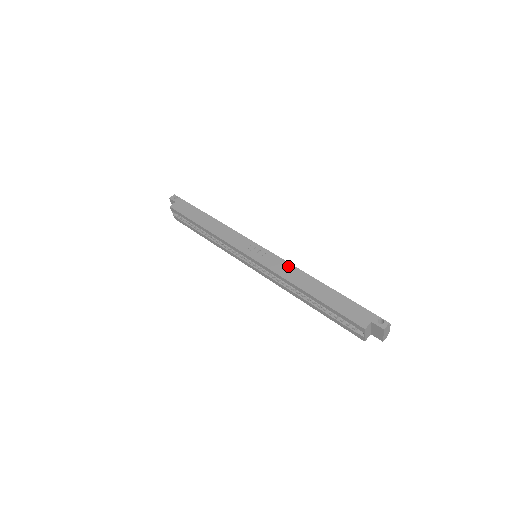
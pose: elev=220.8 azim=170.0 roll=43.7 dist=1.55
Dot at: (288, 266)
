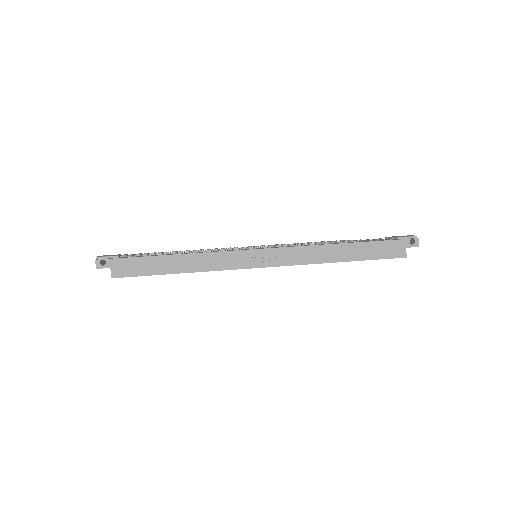
Dot at: (304, 250)
